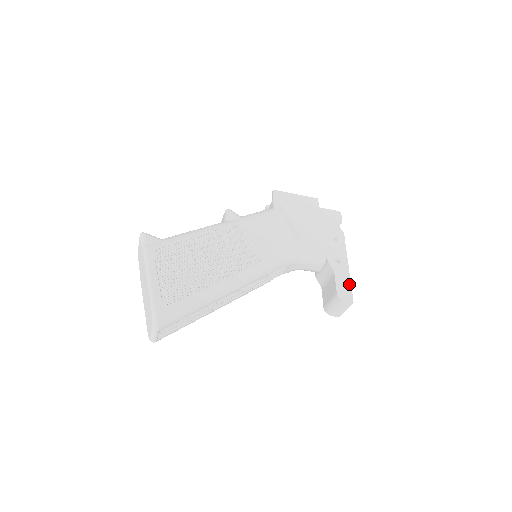
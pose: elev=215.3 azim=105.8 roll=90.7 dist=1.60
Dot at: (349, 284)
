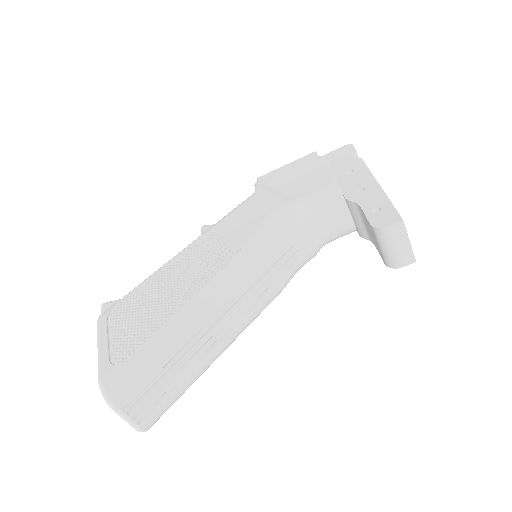
Dot at: (388, 204)
